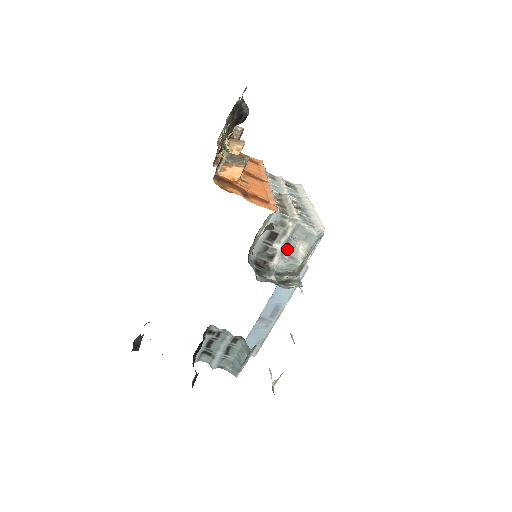
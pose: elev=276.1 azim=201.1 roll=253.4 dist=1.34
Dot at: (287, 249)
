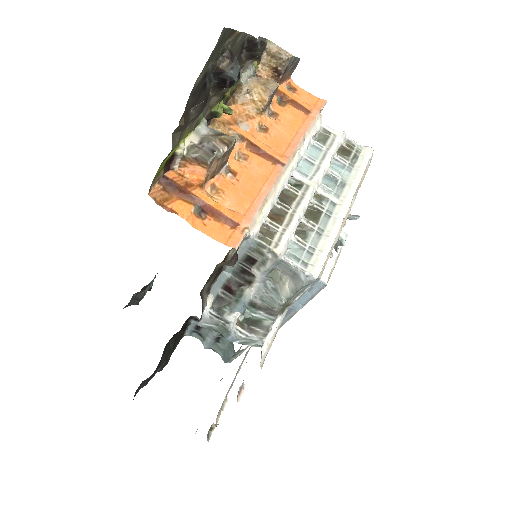
Dot at: (271, 278)
